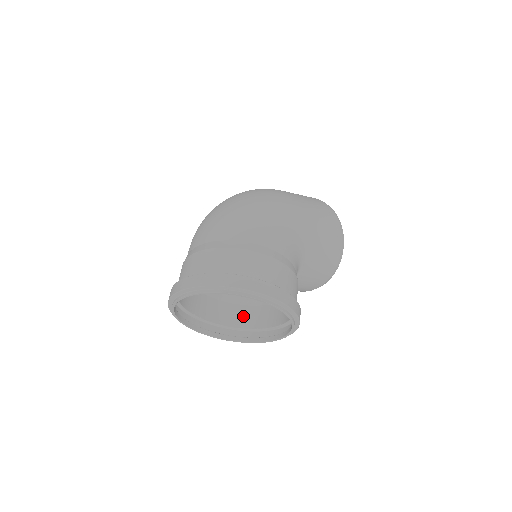
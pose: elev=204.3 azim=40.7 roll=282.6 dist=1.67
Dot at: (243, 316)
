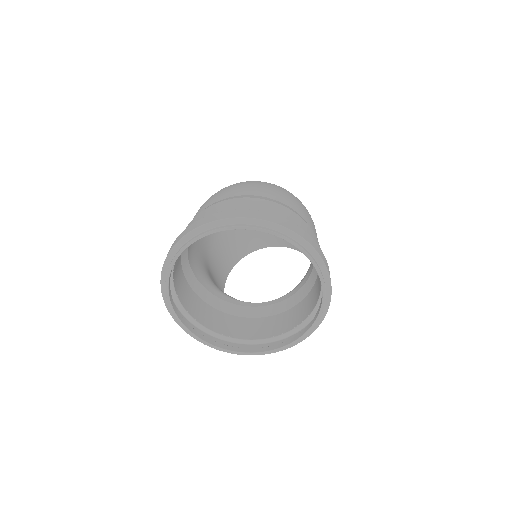
Dot at: (212, 317)
